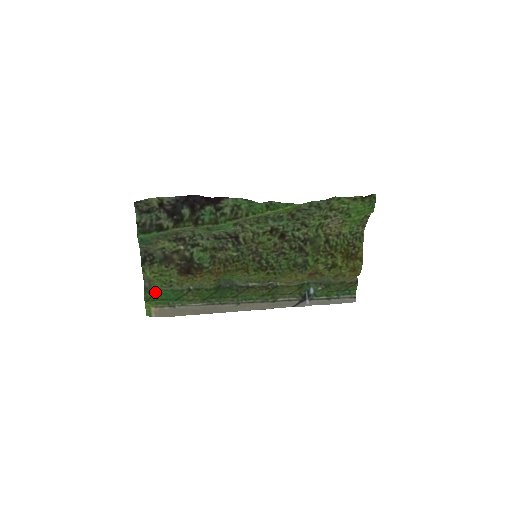
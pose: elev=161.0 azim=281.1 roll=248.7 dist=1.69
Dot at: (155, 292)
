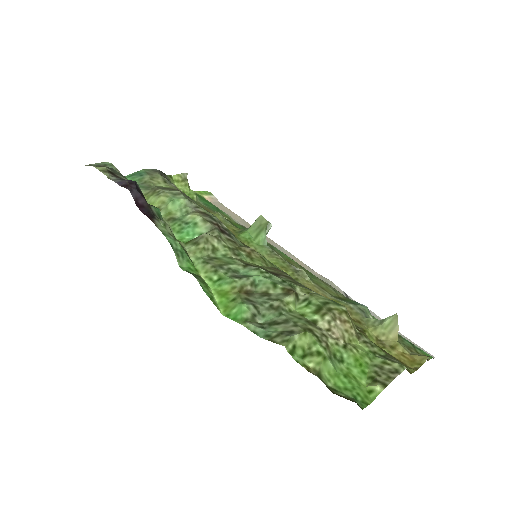
Dot at: occluded
